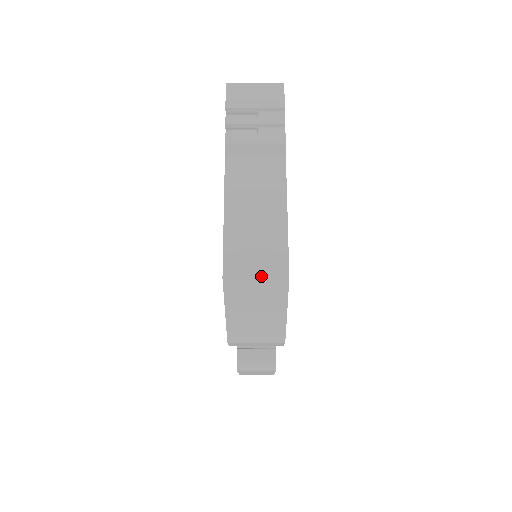
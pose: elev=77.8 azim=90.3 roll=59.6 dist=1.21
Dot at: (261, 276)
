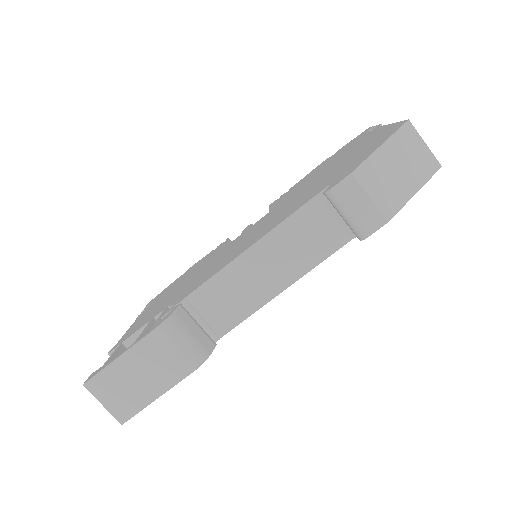
Dot at: (428, 147)
